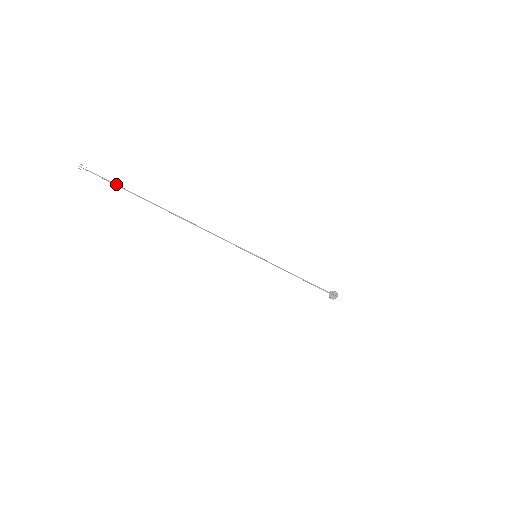
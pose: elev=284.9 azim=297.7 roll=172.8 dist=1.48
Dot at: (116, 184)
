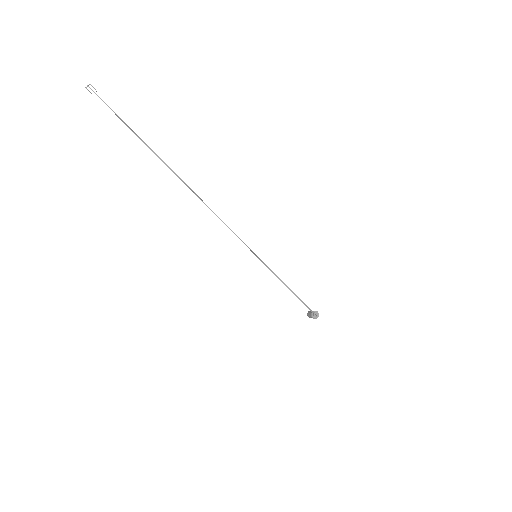
Dot at: occluded
